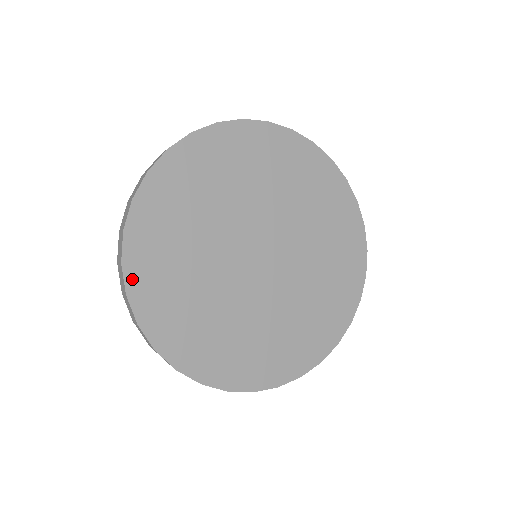
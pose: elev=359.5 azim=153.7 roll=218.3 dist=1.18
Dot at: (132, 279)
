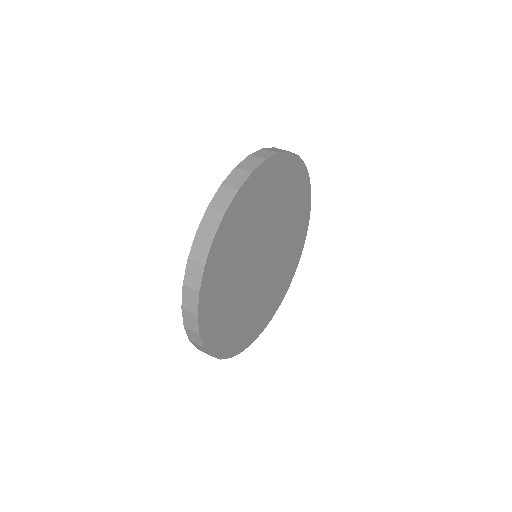
Dot at: (212, 254)
